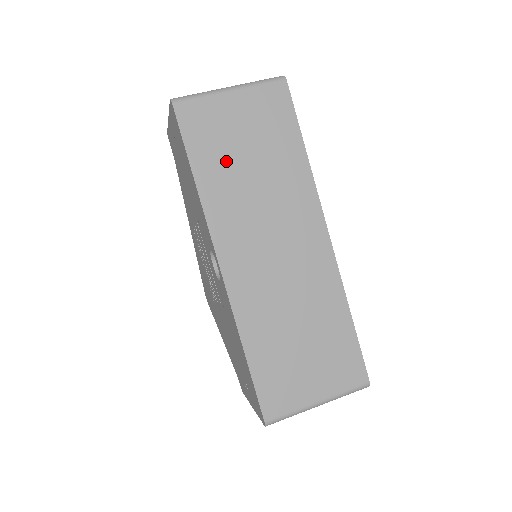
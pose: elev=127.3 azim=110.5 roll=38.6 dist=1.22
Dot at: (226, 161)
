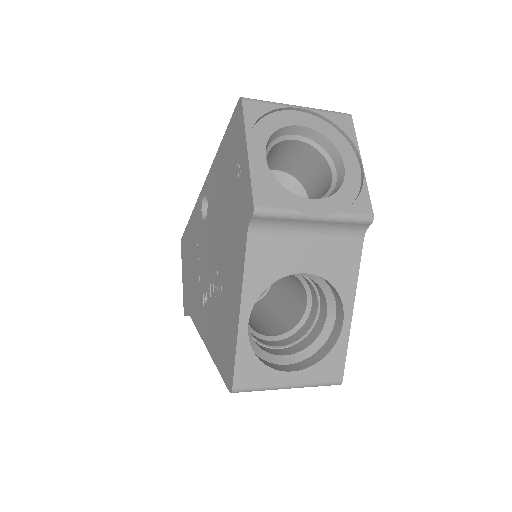
Dot at: occluded
